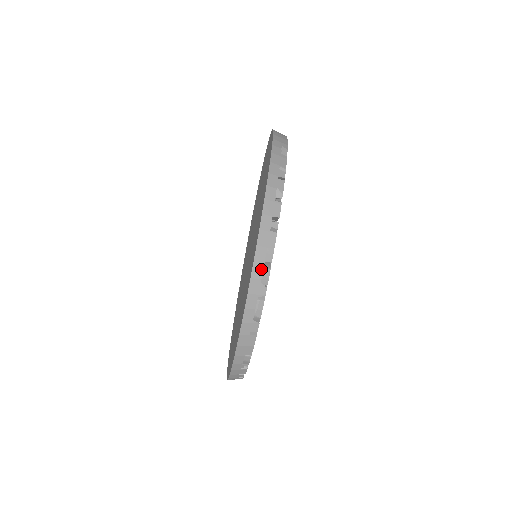
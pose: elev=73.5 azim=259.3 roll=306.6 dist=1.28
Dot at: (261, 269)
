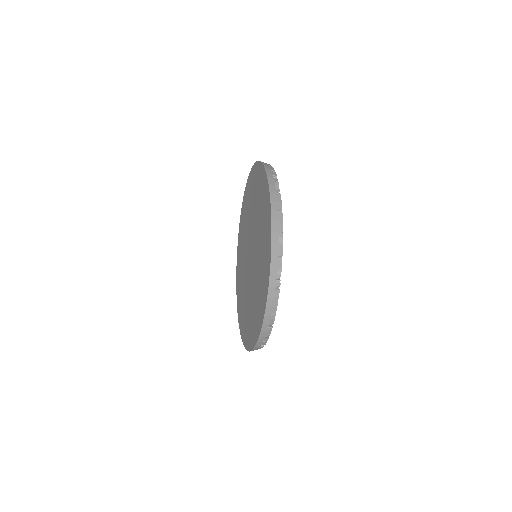
Dot at: occluded
